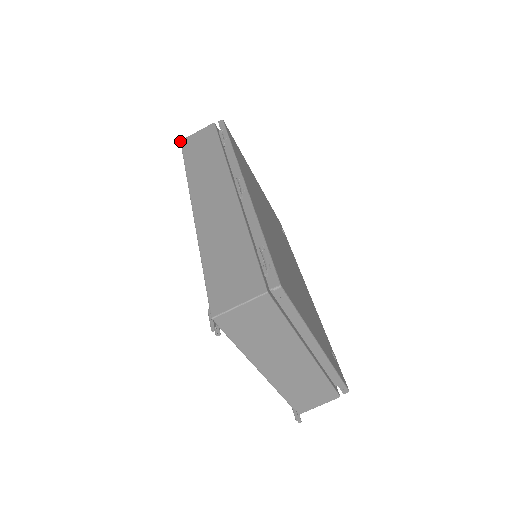
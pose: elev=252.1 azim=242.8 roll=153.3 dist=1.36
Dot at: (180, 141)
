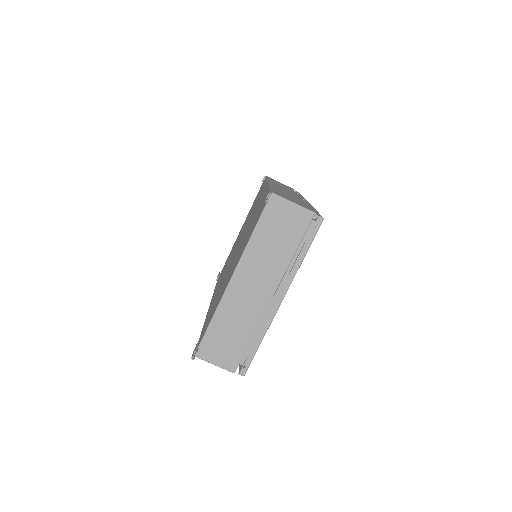
Dot at: occluded
